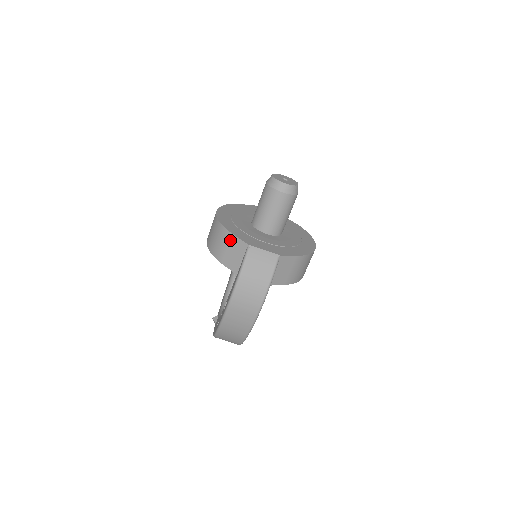
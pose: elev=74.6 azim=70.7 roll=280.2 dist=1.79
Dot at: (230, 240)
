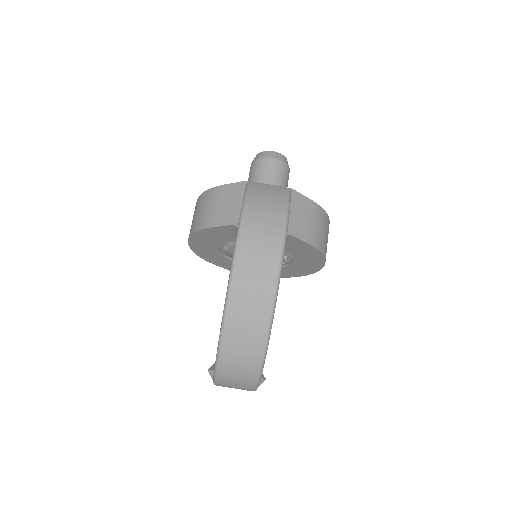
Dot at: (221, 193)
